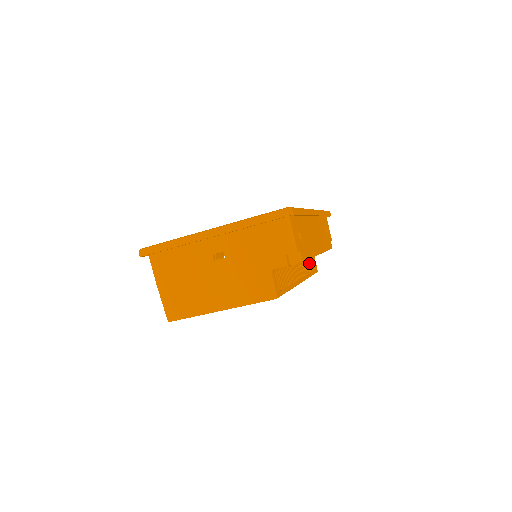
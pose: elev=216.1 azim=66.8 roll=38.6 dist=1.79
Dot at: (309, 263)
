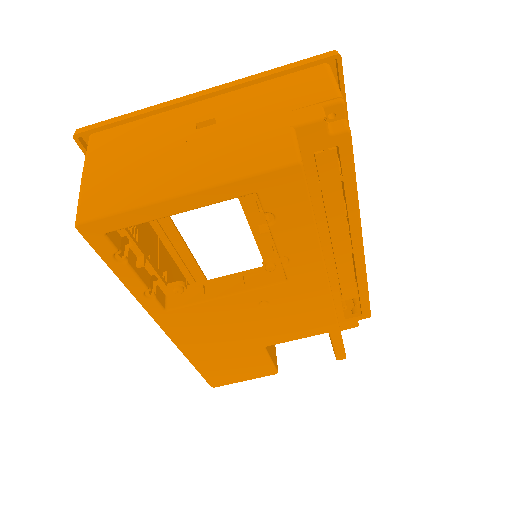
Dot at: occluded
